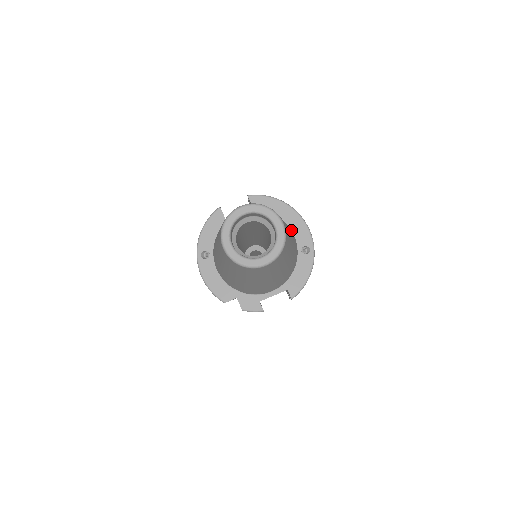
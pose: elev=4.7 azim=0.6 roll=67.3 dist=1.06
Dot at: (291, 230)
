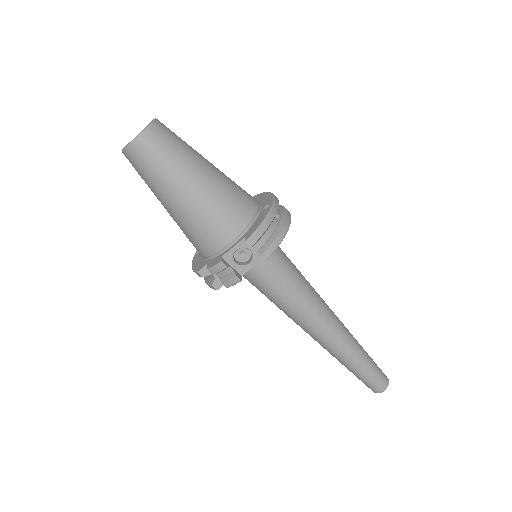
Dot at: (260, 203)
